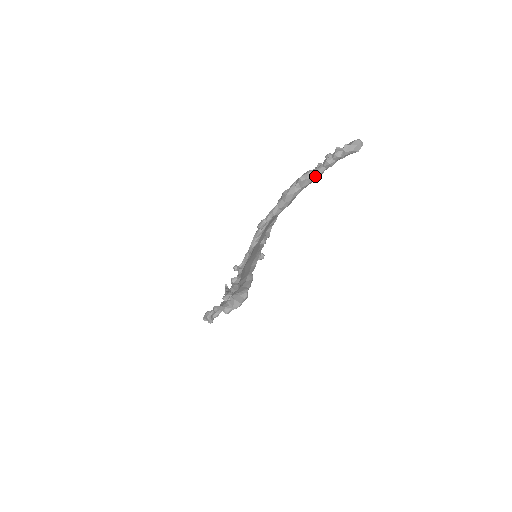
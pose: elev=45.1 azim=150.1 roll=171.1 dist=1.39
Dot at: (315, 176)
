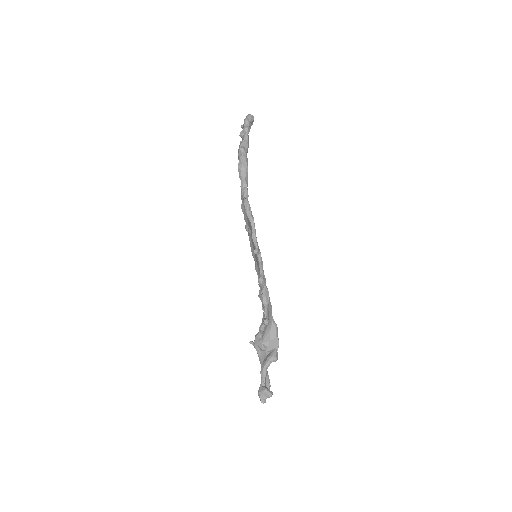
Dot at: (247, 142)
